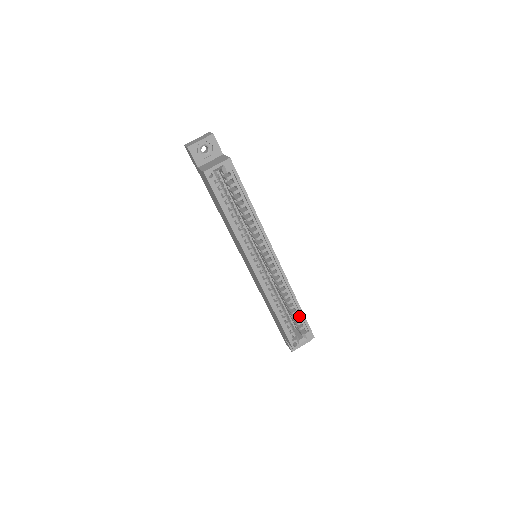
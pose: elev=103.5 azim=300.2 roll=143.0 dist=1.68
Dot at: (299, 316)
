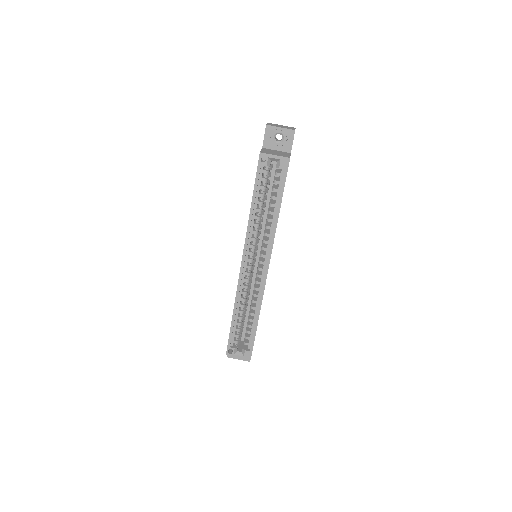
Dot at: (251, 332)
